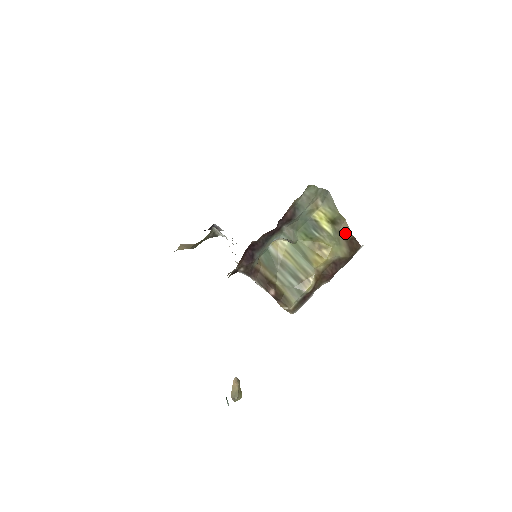
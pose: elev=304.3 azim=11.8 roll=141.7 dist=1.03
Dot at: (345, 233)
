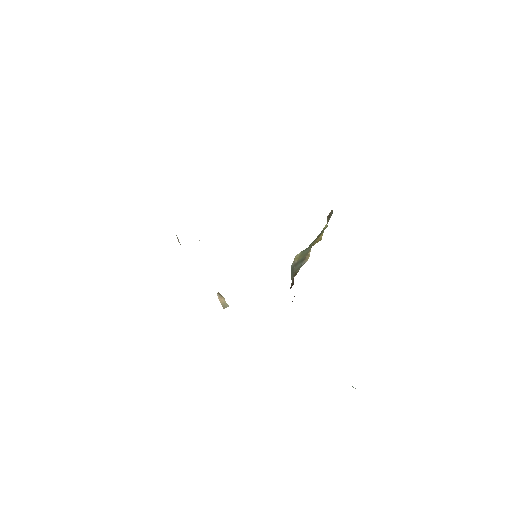
Dot at: (329, 215)
